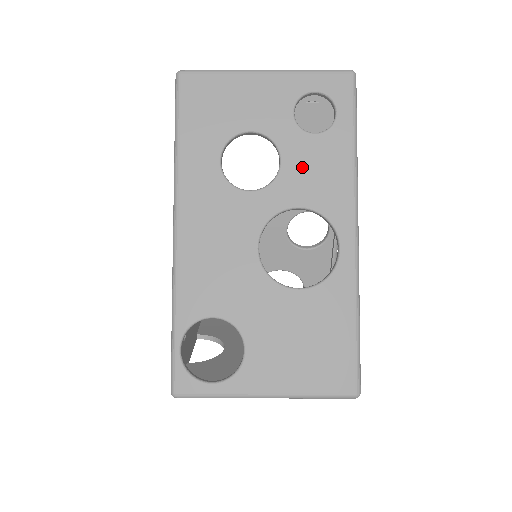
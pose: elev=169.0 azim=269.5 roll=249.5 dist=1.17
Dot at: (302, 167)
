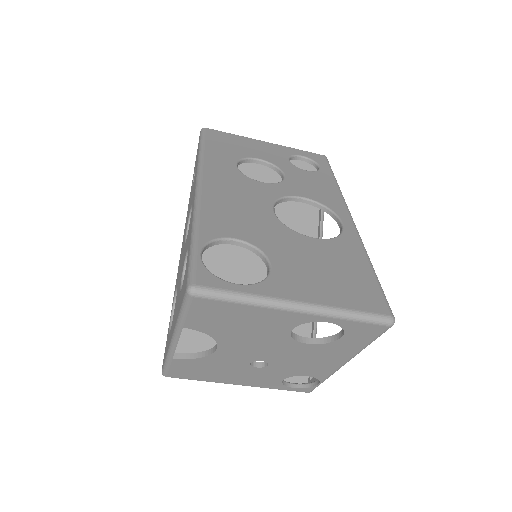
Dot at: (301, 181)
